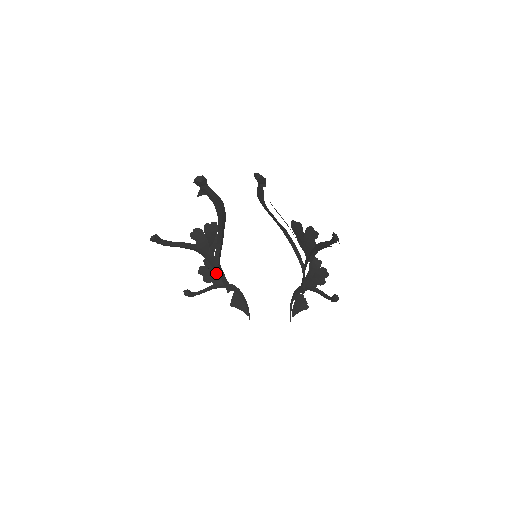
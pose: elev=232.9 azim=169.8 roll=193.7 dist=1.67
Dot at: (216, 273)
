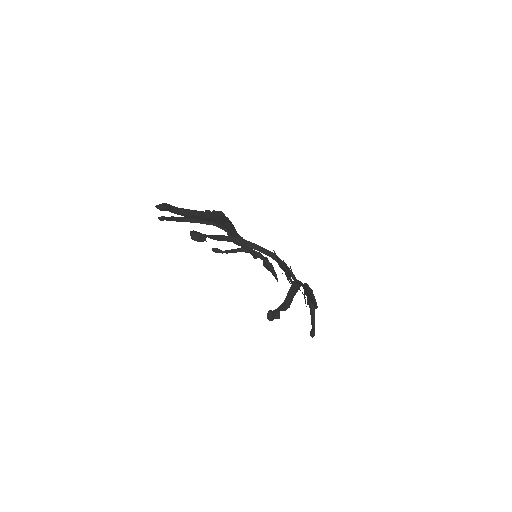
Dot at: occluded
